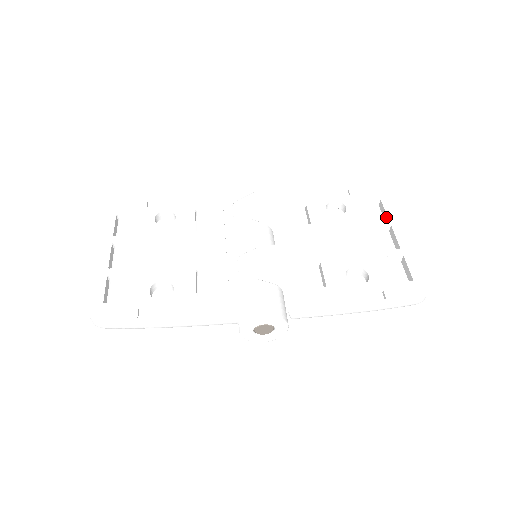
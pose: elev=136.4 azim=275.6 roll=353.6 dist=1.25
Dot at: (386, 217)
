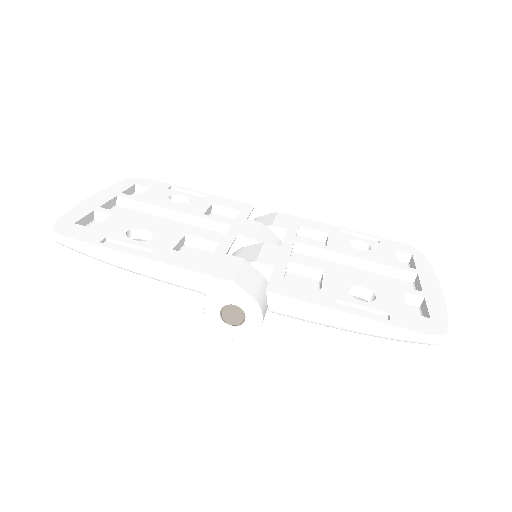
Dot at: (414, 268)
